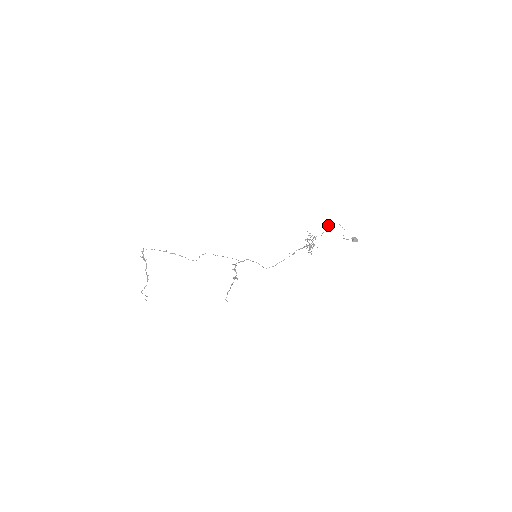
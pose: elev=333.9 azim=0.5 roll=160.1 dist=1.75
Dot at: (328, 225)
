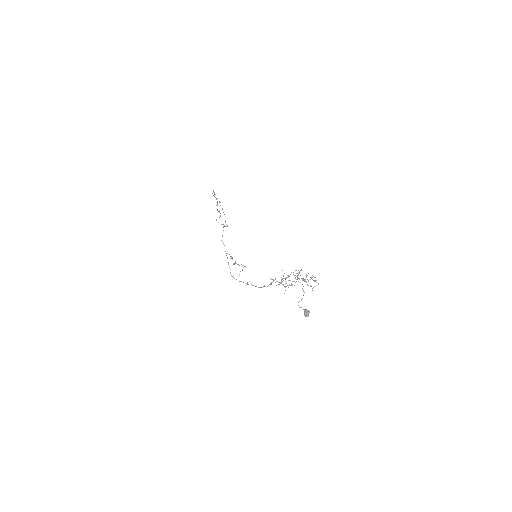
Dot at: (289, 280)
